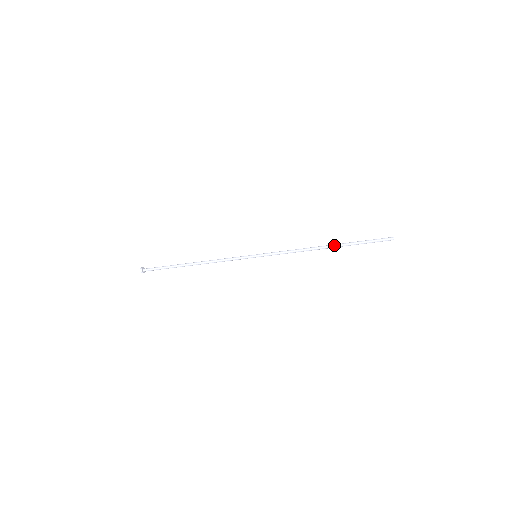
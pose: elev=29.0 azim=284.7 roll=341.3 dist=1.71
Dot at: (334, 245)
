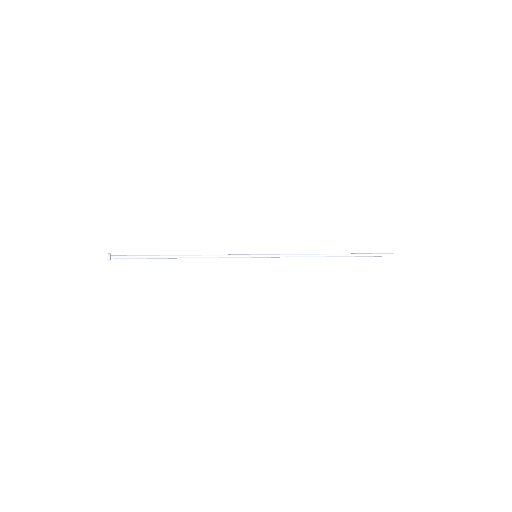
Dot at: (339, 256)
